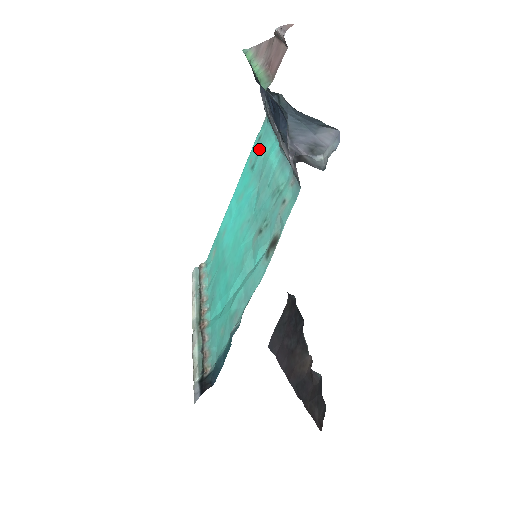
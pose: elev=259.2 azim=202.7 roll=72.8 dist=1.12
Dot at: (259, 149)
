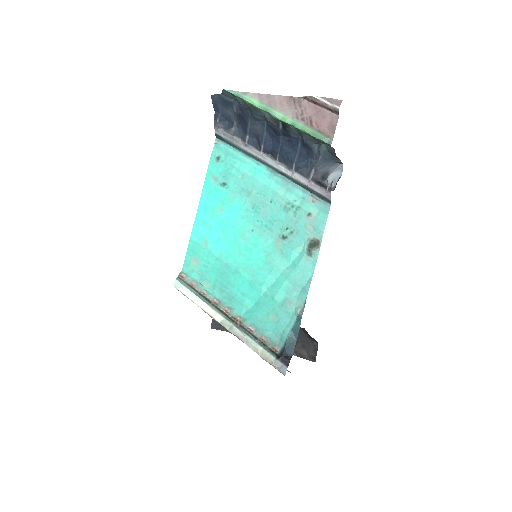
Dot at: (226, 169)
